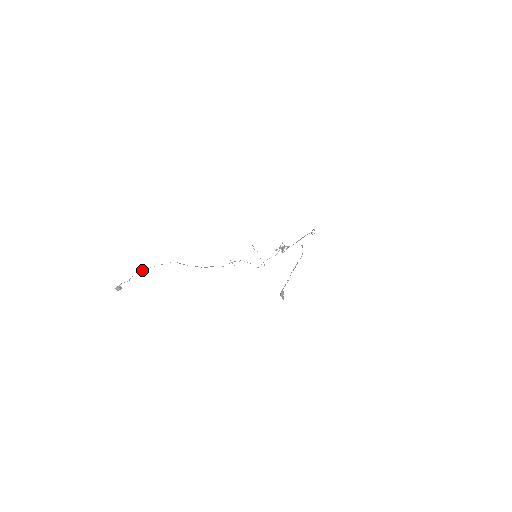
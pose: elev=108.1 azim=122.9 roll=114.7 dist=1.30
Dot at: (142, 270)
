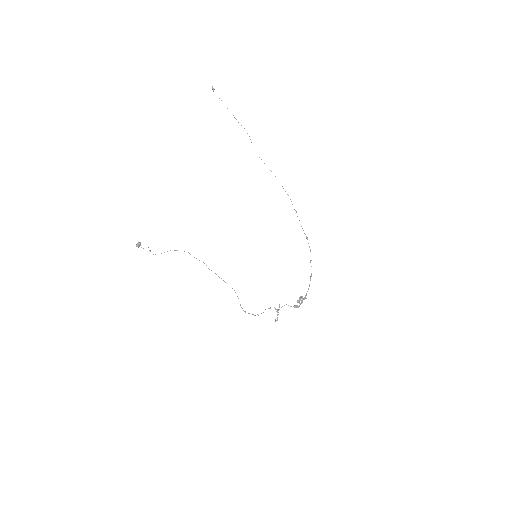
Dot at: (161, 253)
